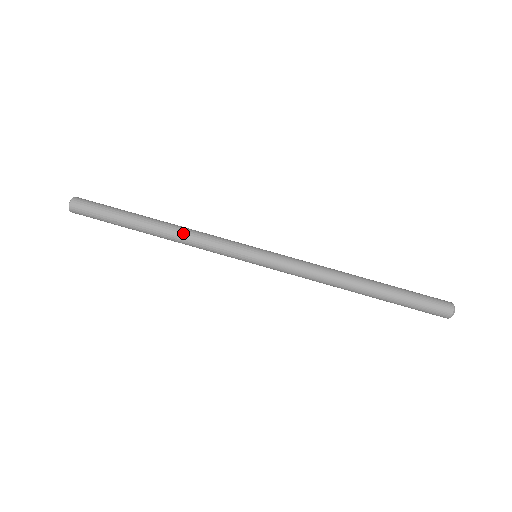
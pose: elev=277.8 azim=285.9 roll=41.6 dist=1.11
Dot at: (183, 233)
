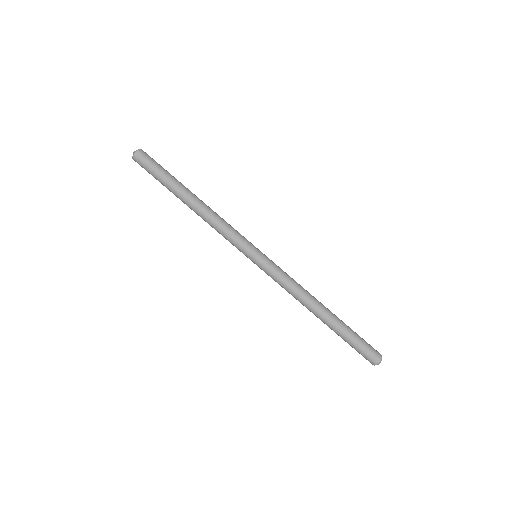
Dot at: (213, 212)
